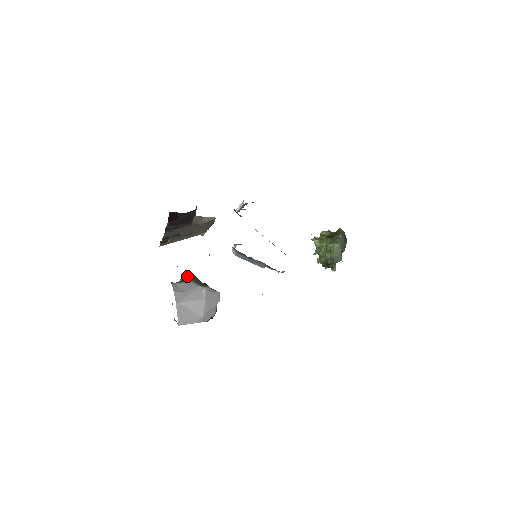
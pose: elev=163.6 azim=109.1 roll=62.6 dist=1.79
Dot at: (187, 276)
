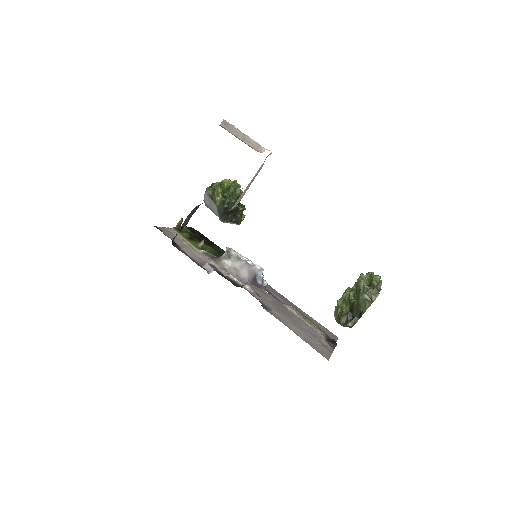
Dot at: (218, 197)
